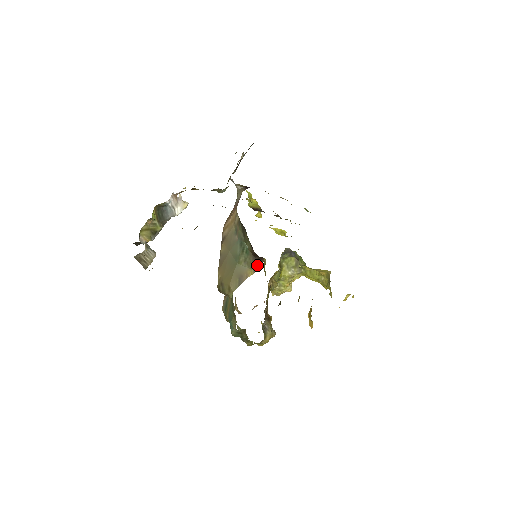
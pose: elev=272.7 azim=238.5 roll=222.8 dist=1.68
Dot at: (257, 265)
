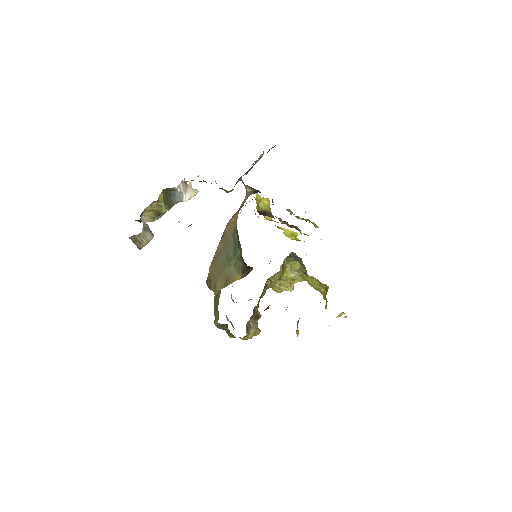
Dot at: (245, 272)
